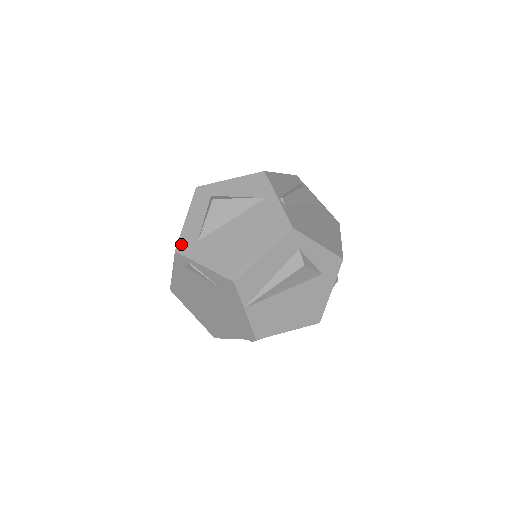
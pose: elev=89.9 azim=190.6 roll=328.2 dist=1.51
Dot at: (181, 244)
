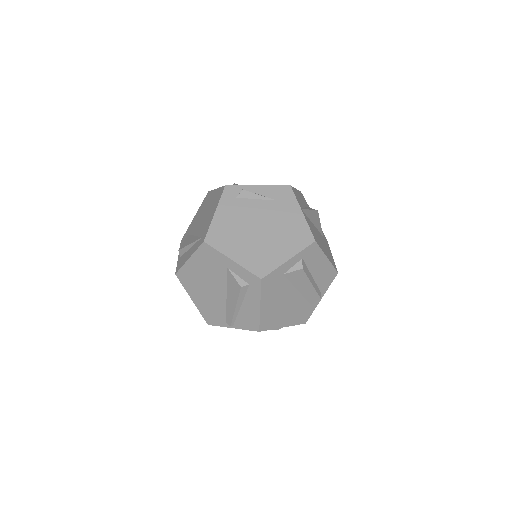
Dot at: occluded
